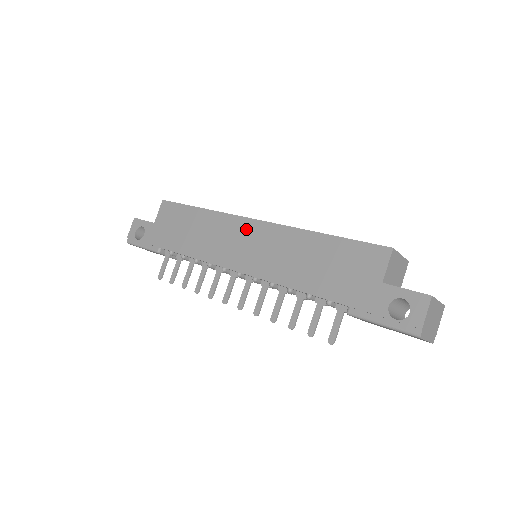
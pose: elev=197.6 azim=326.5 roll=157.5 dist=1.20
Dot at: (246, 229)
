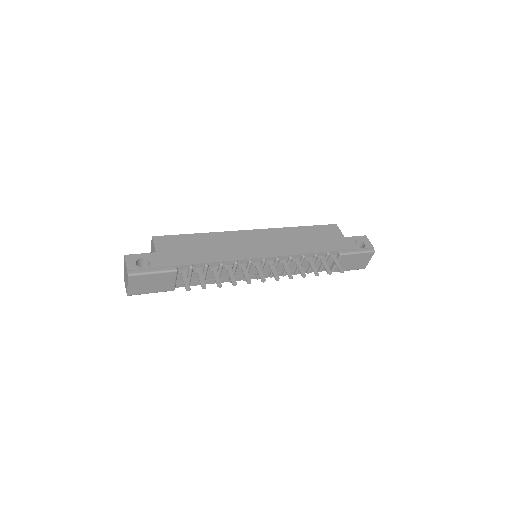
Dot at: (250, 235)
